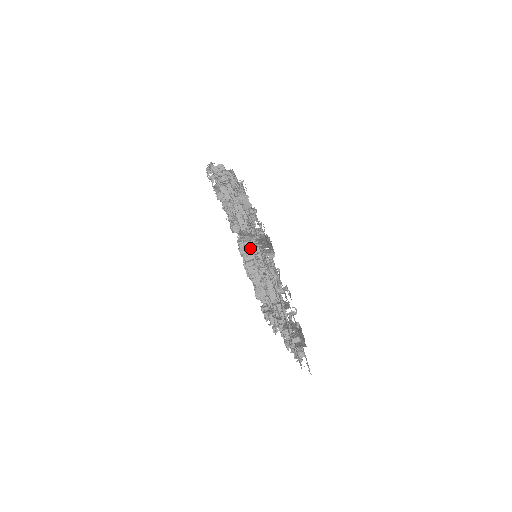
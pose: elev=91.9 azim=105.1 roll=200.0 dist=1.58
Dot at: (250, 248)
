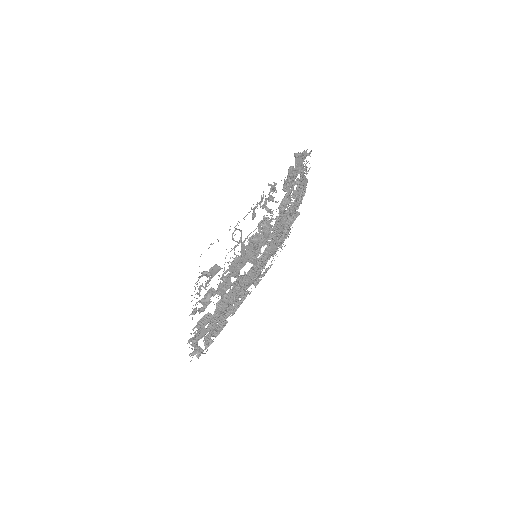
Dot at: occluded
